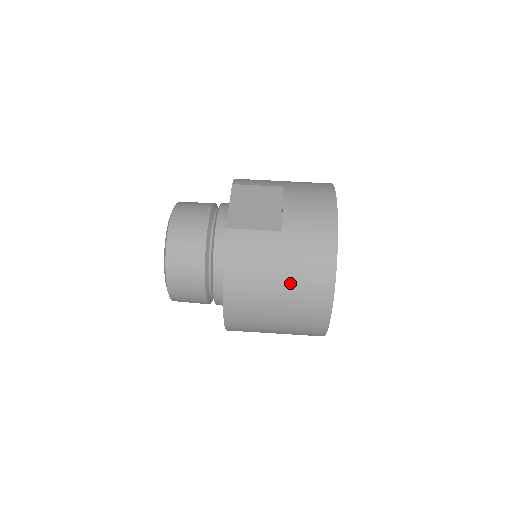
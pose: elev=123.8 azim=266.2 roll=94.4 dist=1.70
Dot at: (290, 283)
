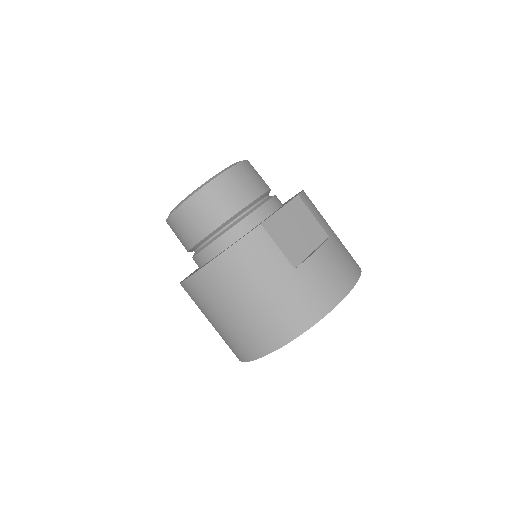
Dot at: (260, 309)
